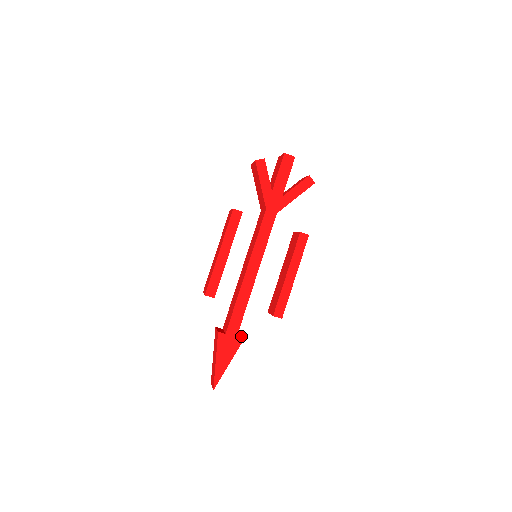
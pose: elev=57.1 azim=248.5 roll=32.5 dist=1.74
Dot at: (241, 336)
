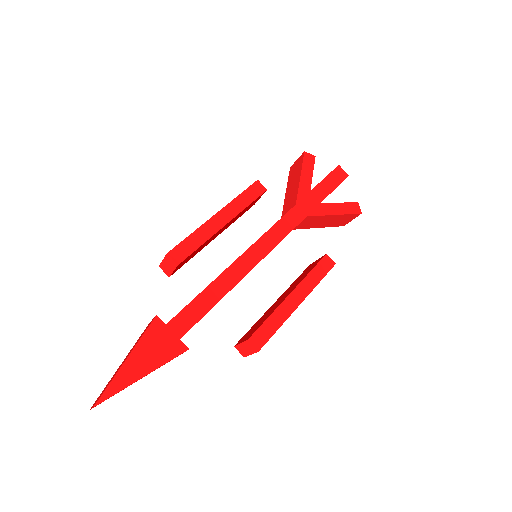
Dot at: occluded
